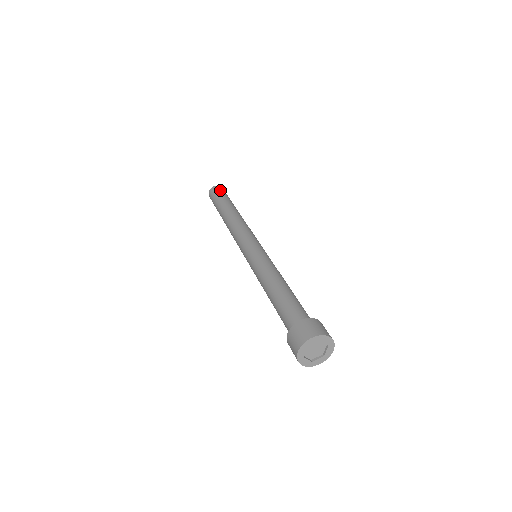
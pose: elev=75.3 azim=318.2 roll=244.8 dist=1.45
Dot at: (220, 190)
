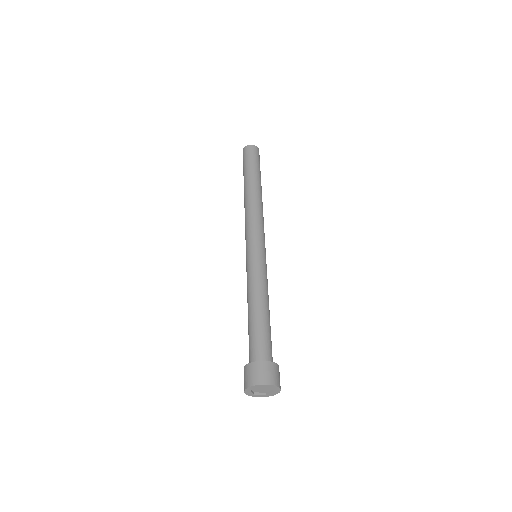
Dot at: (256, 154)
